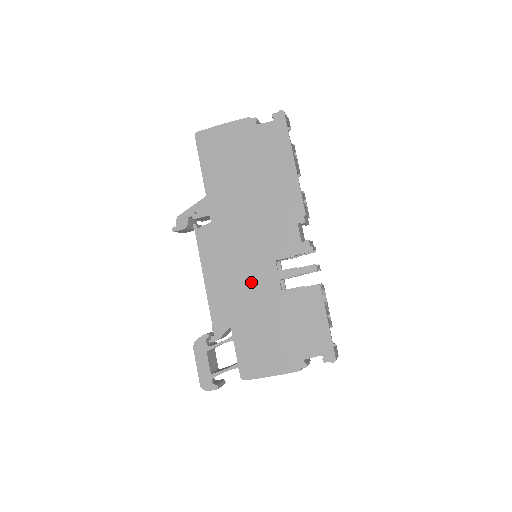
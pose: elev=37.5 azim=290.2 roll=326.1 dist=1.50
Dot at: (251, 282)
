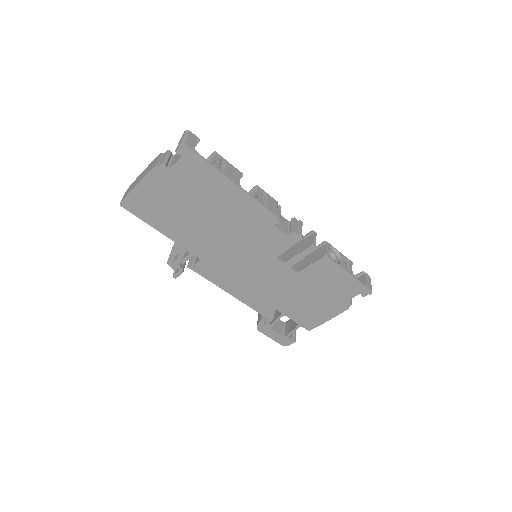
Dot at: (268, 279)
